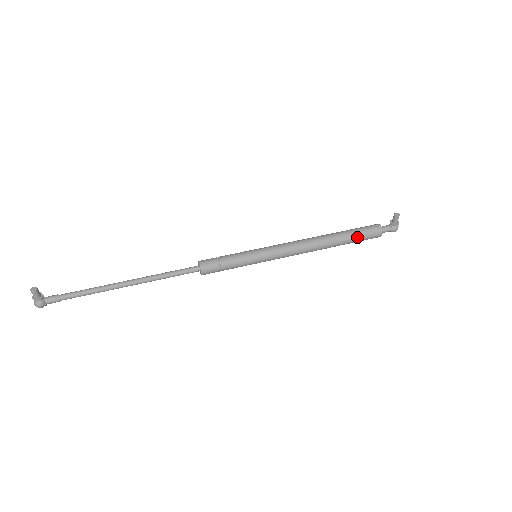
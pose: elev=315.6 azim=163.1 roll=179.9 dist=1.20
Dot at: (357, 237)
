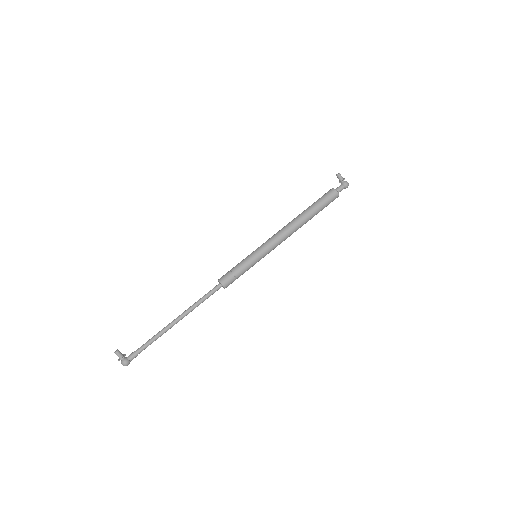
Dot at: (320, 204)
